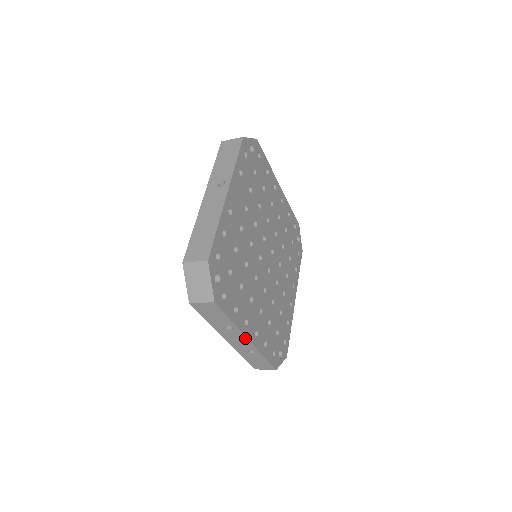
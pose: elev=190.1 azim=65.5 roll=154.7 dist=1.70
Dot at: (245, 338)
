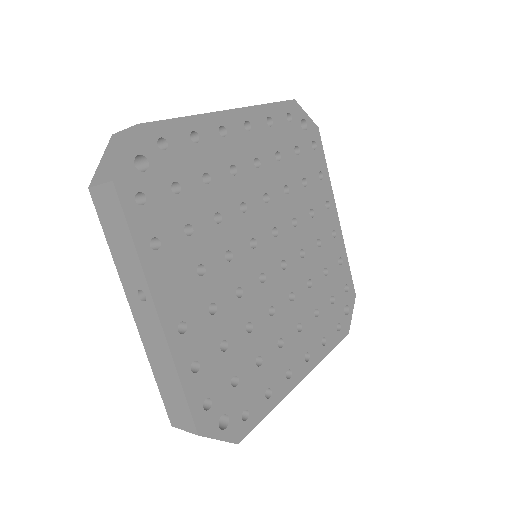
Dot at: (296, 383)
